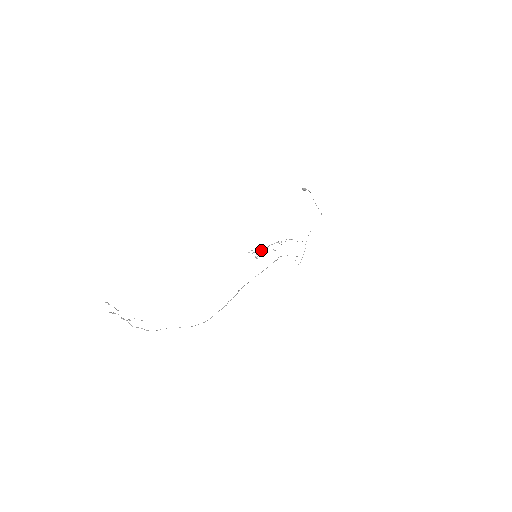
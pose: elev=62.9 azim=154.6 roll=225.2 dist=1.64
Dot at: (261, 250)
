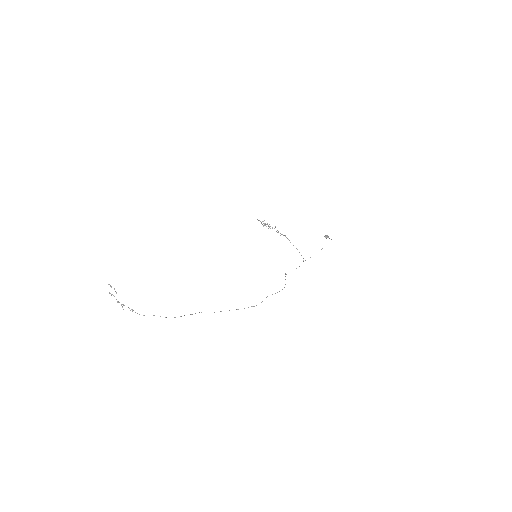
Dot at: occluded
